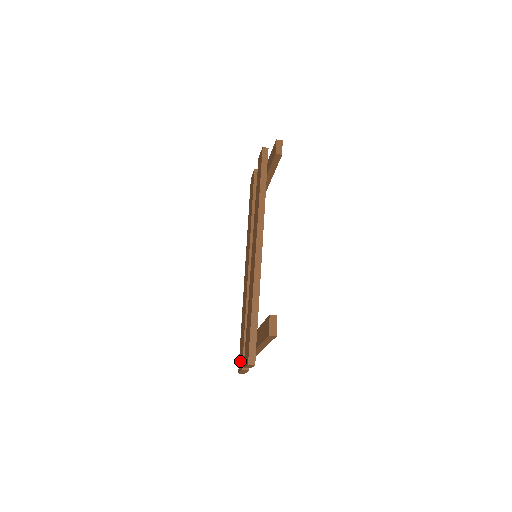
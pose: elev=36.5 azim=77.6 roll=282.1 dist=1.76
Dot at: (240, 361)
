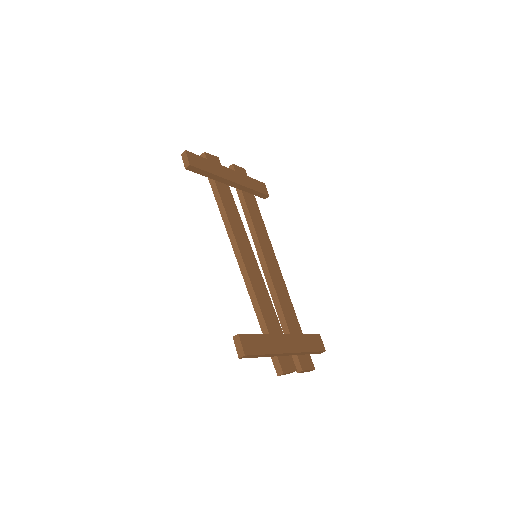
Dot at: occluded
